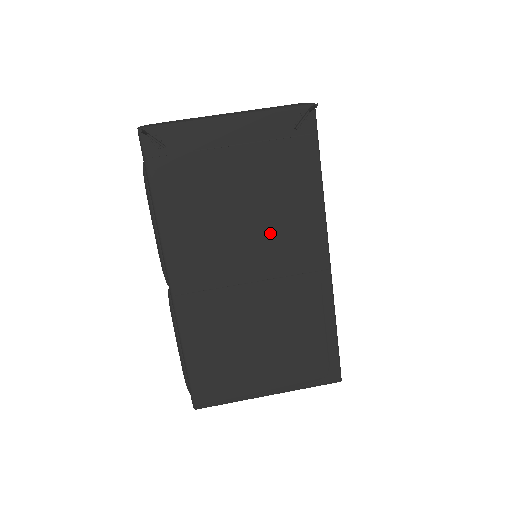
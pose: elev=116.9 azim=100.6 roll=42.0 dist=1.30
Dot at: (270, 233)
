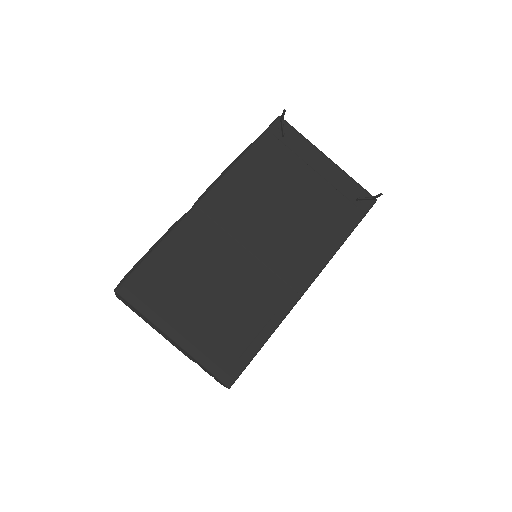
Dot at: (289, 235)
